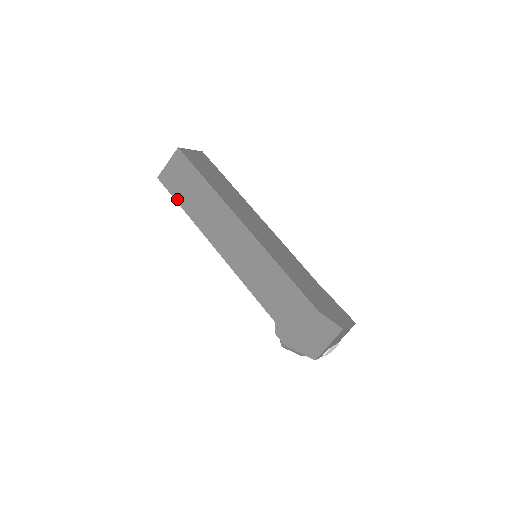
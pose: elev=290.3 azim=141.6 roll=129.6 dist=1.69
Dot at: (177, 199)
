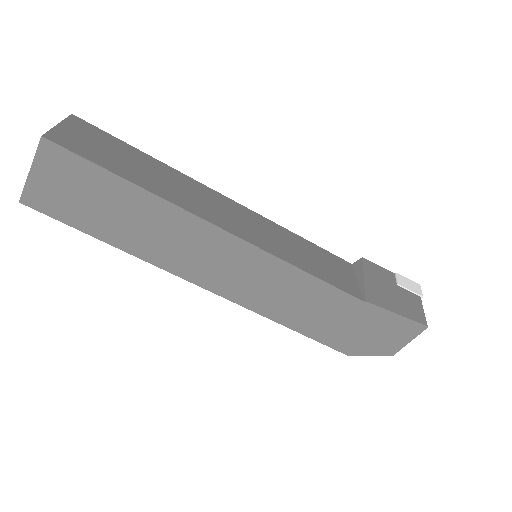
Dot at: occluded
